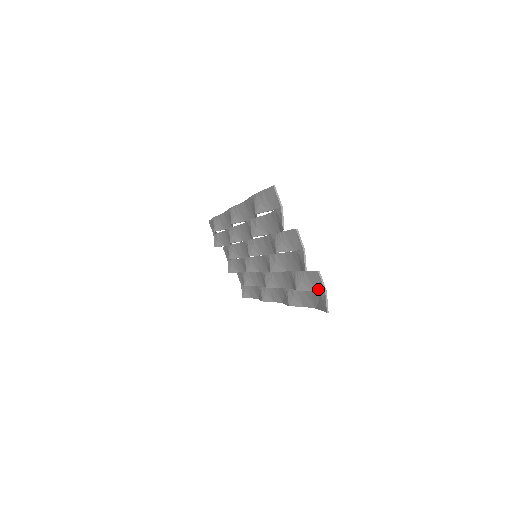
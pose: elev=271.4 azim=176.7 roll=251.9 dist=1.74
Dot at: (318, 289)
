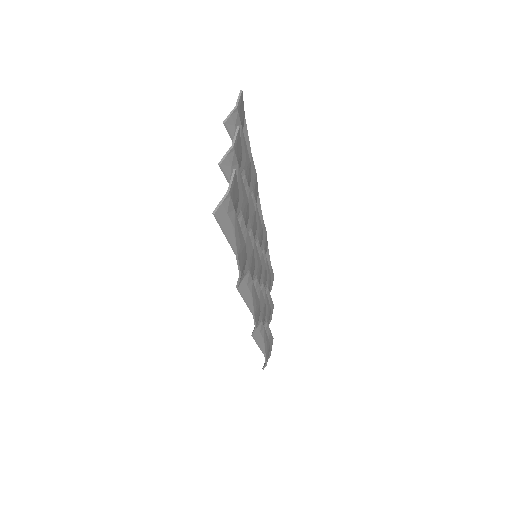
Dot at: occluded
